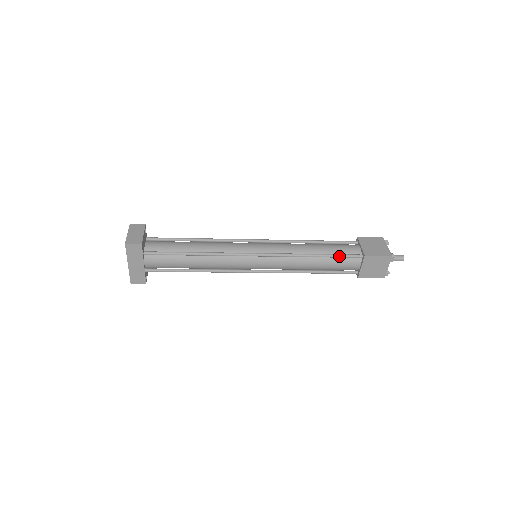
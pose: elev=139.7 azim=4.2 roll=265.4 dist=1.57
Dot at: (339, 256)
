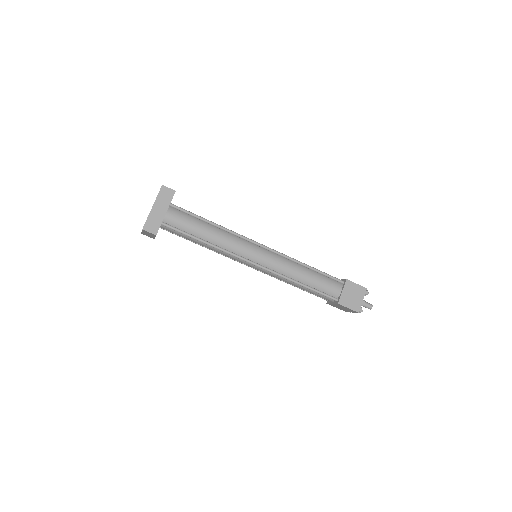
Dot at: (326, 274)
